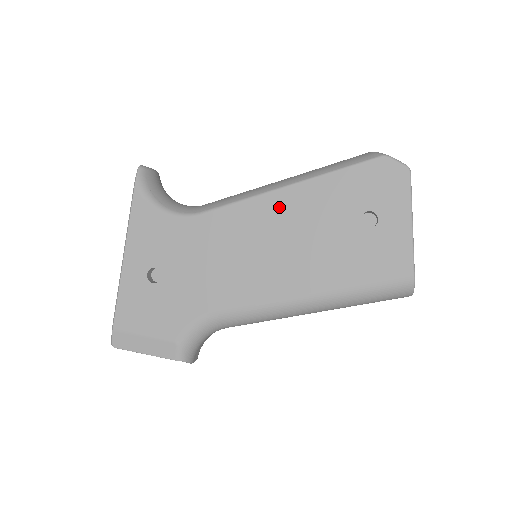
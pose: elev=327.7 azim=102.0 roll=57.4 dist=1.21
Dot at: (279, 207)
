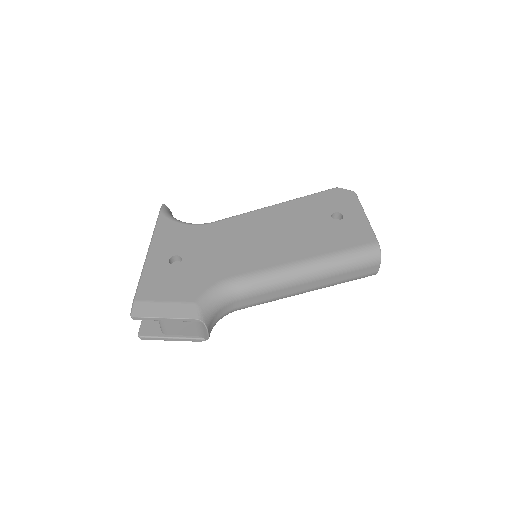
Dot at: (272, 215)
